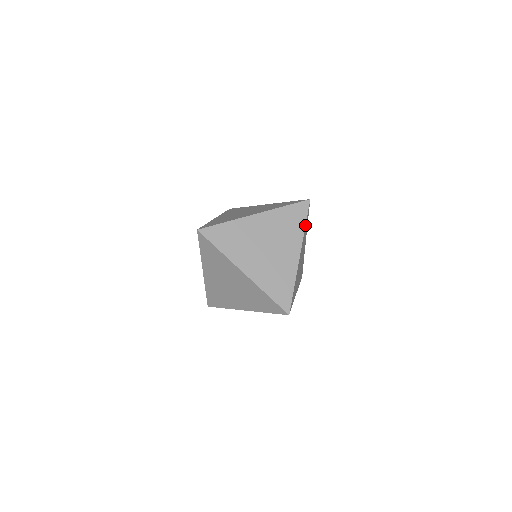
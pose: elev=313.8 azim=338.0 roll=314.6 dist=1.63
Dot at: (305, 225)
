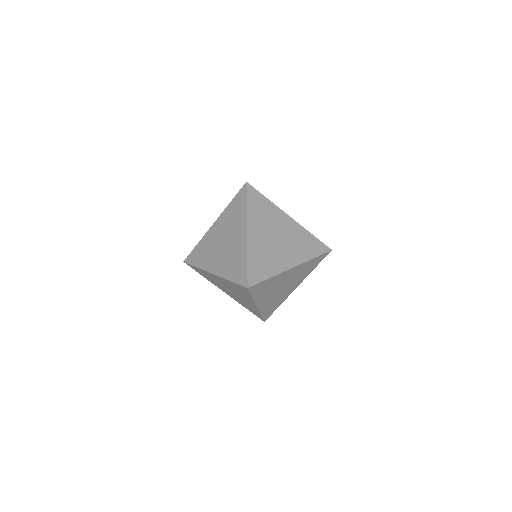
Dot at: (314, 257)
